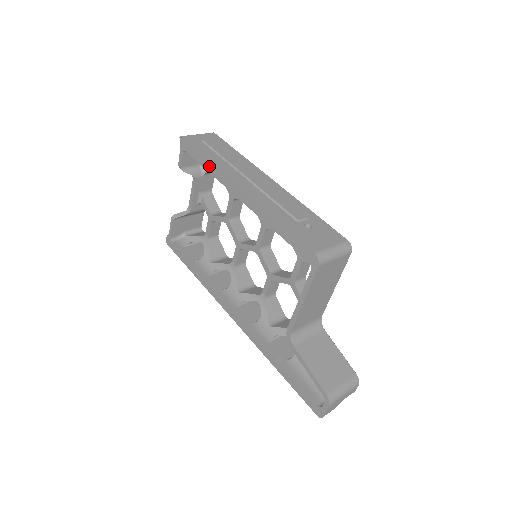
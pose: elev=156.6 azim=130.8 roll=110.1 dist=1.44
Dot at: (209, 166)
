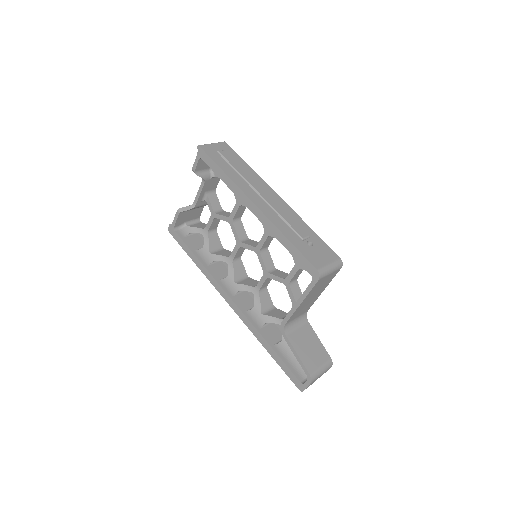
Dot at: (226, 178)
